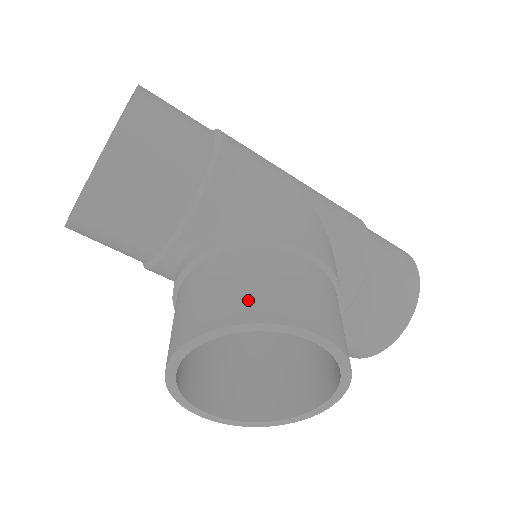
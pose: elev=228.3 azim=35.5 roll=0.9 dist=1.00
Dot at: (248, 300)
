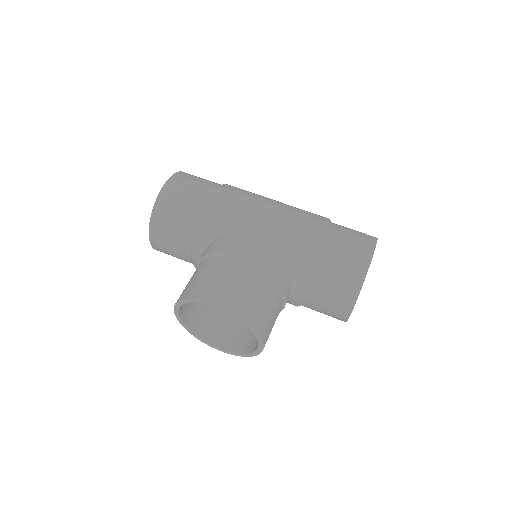
Dot at: (193, 287)
